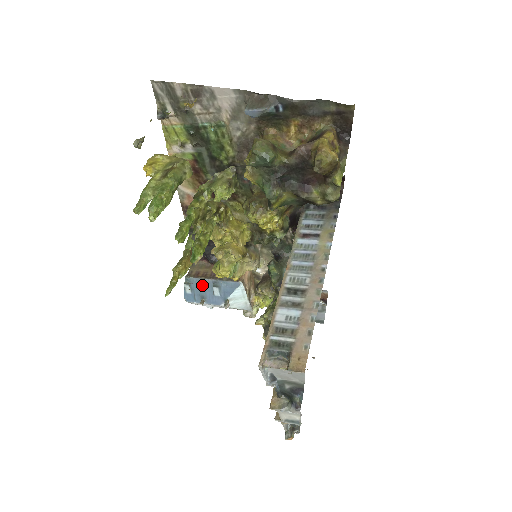
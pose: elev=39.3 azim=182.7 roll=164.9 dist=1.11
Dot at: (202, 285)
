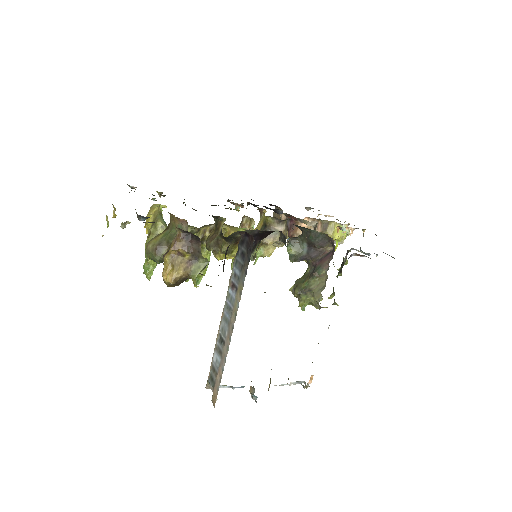
Dot at: occluded
